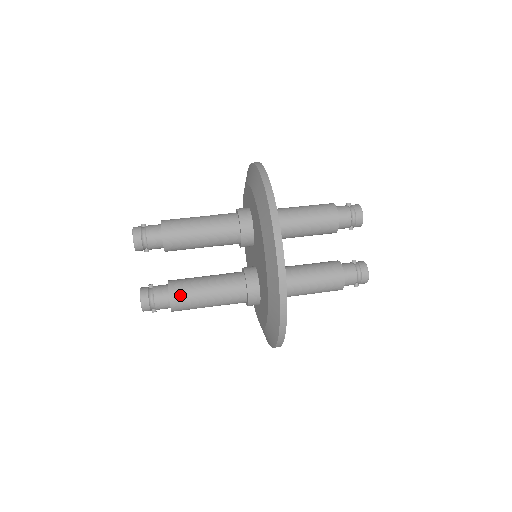
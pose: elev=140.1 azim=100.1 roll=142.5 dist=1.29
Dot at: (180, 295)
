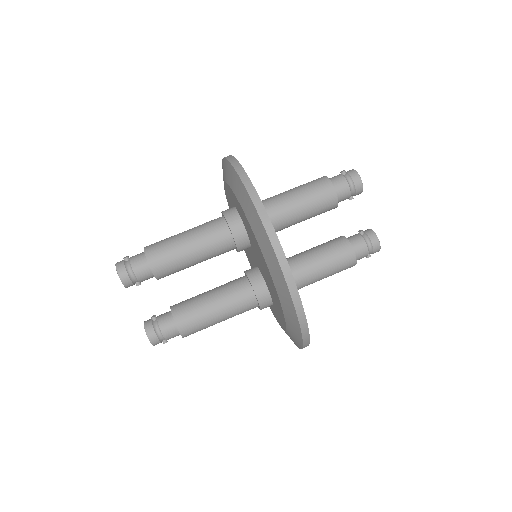
Dot at: (188, 322)
